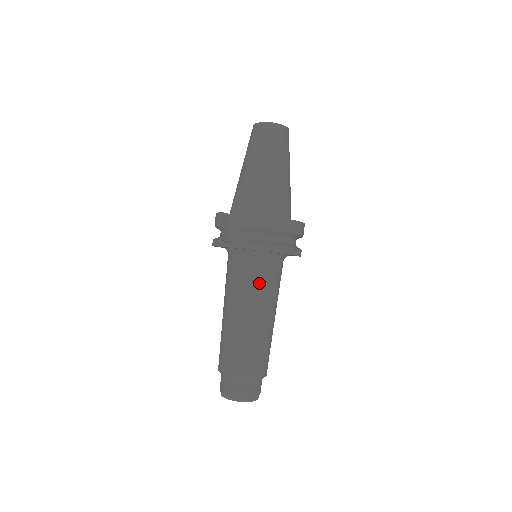
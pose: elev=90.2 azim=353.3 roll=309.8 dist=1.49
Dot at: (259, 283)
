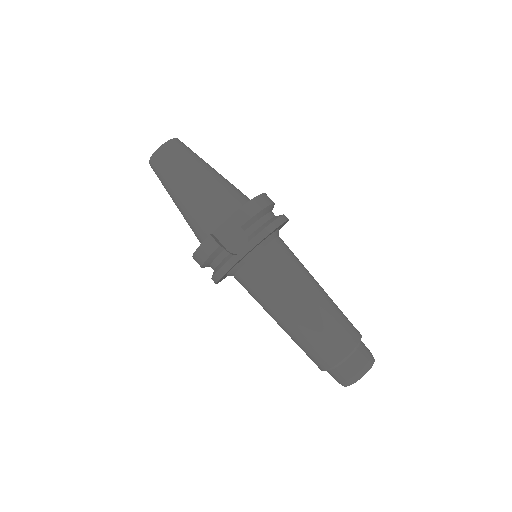
Dot at: (291, 262)
